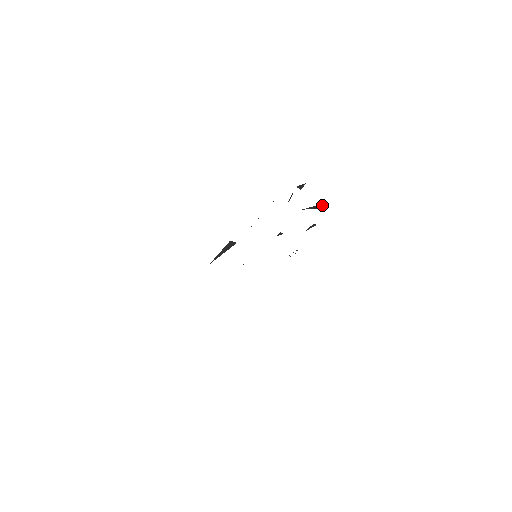
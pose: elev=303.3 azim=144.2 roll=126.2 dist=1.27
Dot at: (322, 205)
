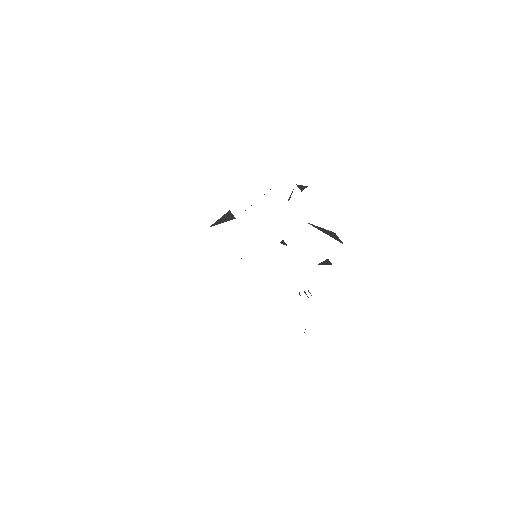
Dot at: (336, 235)
